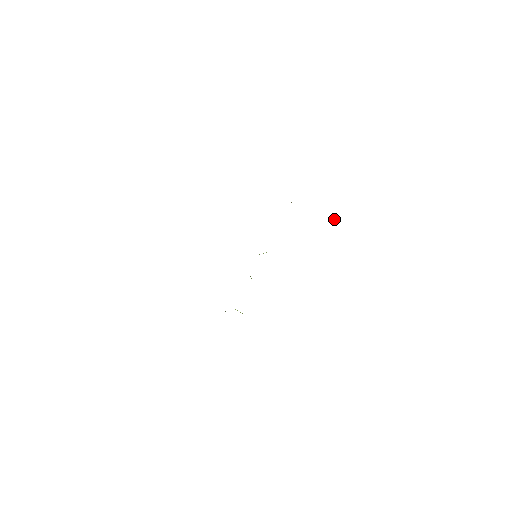
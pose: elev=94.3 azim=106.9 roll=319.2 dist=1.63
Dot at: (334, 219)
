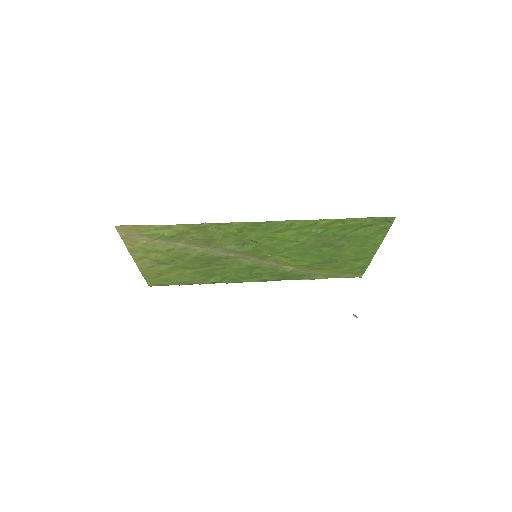
Dot at: (356, 316)
